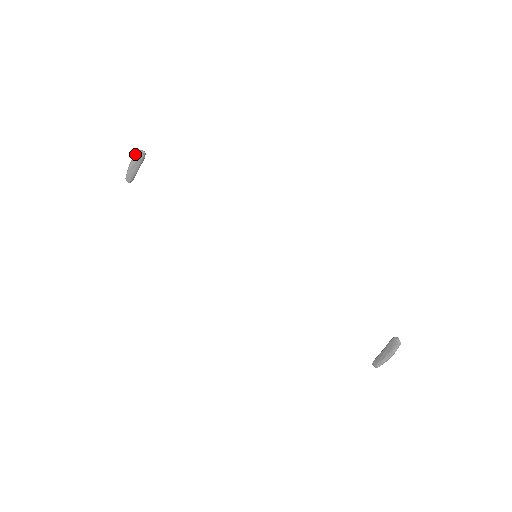
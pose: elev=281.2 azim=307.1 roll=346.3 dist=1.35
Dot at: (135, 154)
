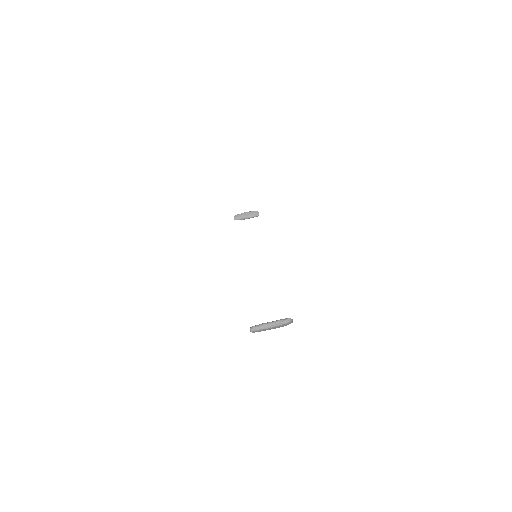
Dot at: occluded
